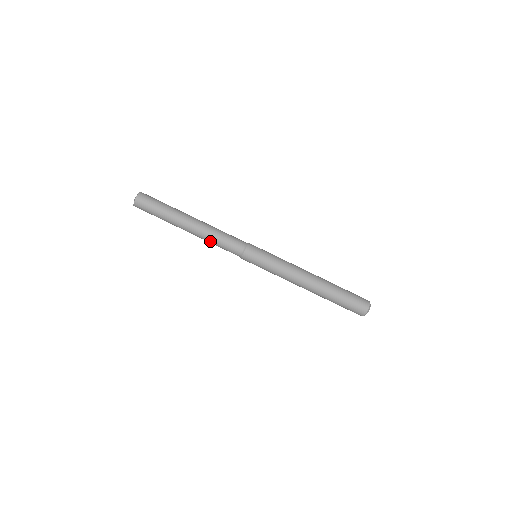
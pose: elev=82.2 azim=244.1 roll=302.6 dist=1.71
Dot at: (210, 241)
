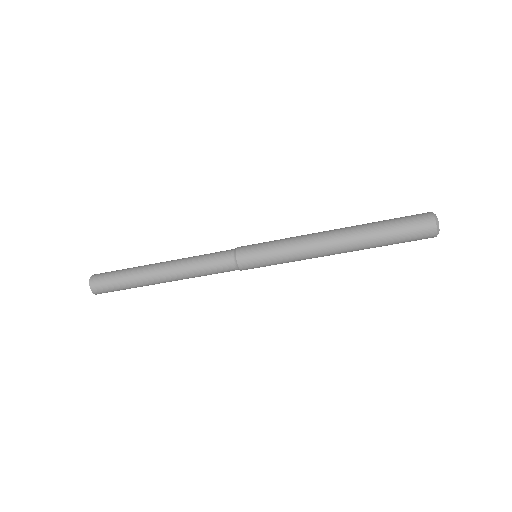
Dot at: occluded
